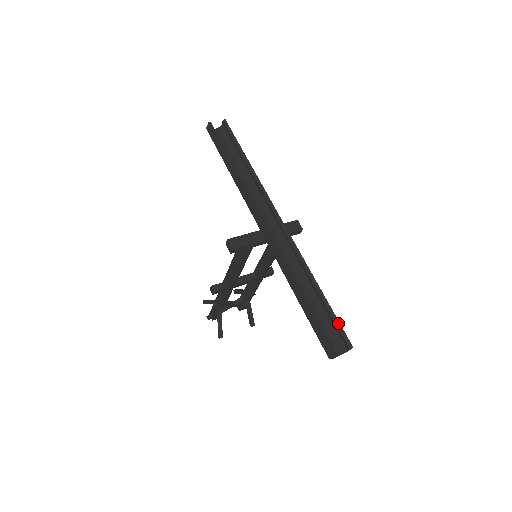
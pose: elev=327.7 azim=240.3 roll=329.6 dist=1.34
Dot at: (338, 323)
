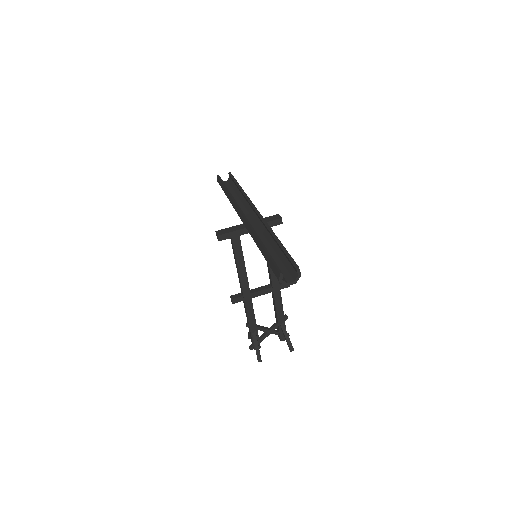
Dot at: (289, 256)
